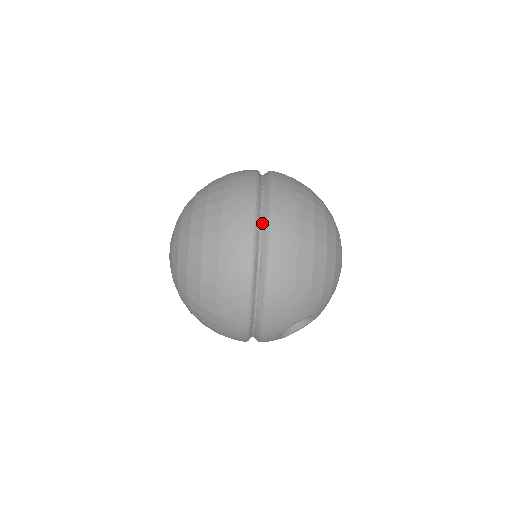
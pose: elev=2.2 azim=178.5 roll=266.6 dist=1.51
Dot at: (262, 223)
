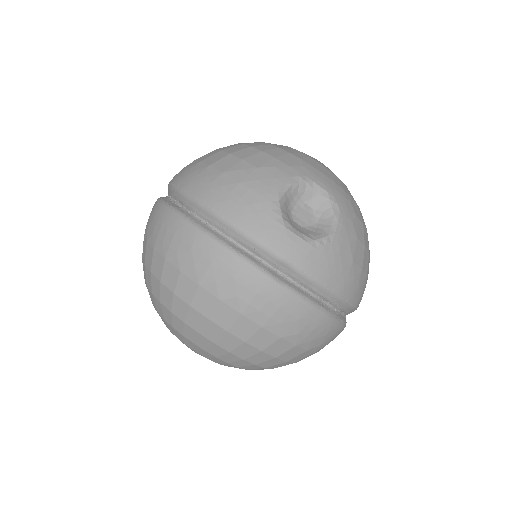
Dot at: occluded
